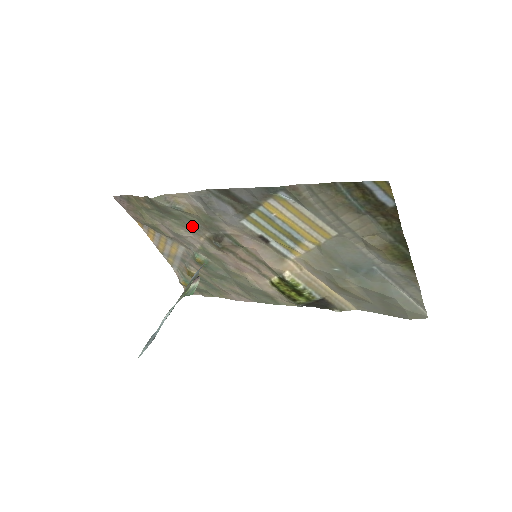
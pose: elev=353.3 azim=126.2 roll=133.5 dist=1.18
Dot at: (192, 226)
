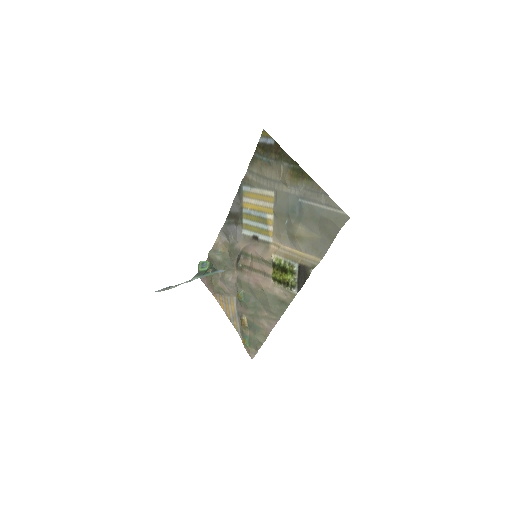
Dot at: (230, 266)
